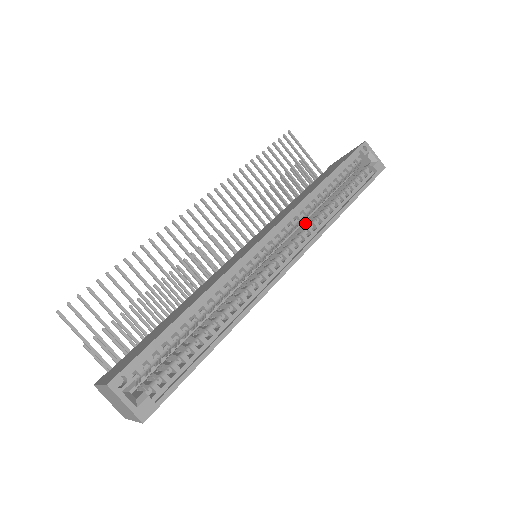
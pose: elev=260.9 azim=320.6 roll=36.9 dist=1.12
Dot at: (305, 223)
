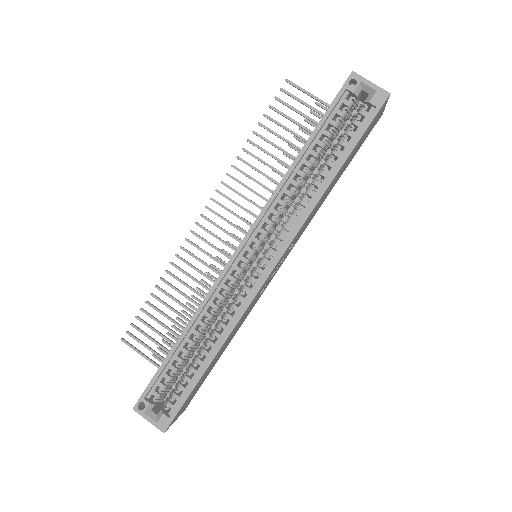
Dot at: (289, 212)
